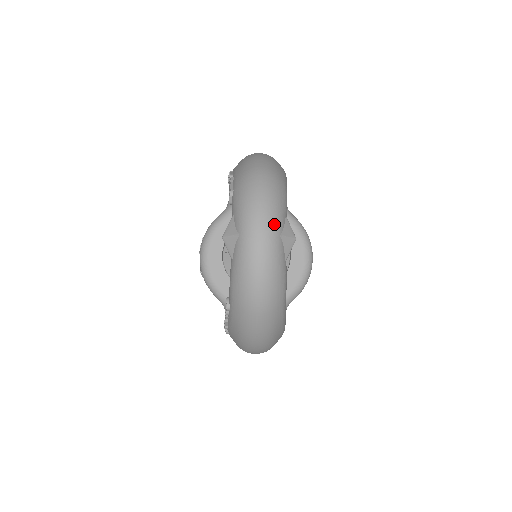
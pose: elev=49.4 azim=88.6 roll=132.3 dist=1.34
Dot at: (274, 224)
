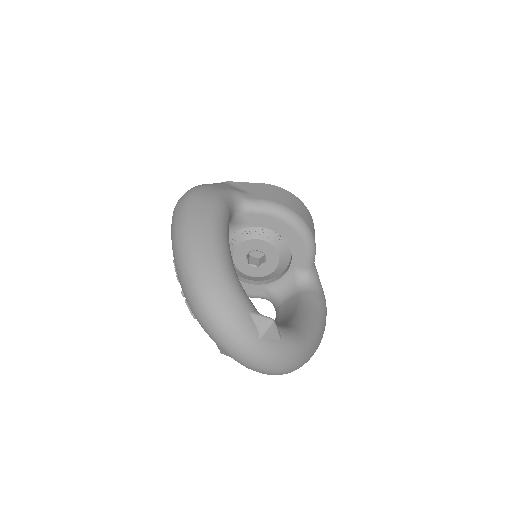
Dot at: (247, 340)
